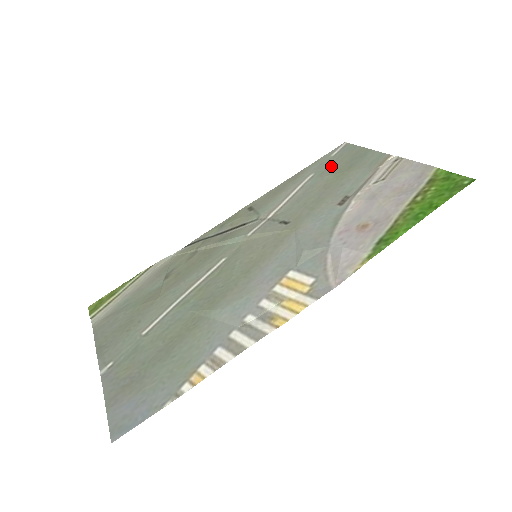
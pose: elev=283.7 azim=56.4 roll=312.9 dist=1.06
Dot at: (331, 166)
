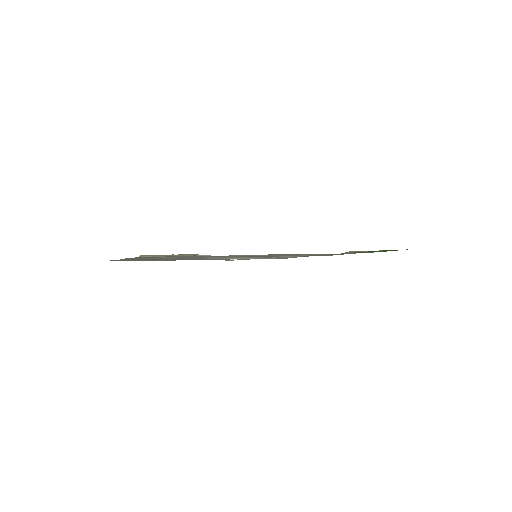
Dot at: occluded
